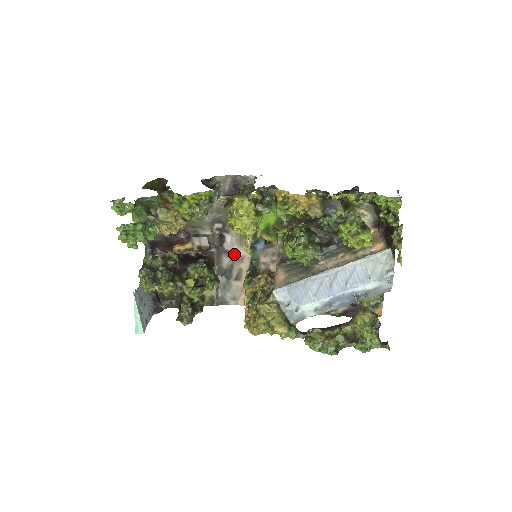
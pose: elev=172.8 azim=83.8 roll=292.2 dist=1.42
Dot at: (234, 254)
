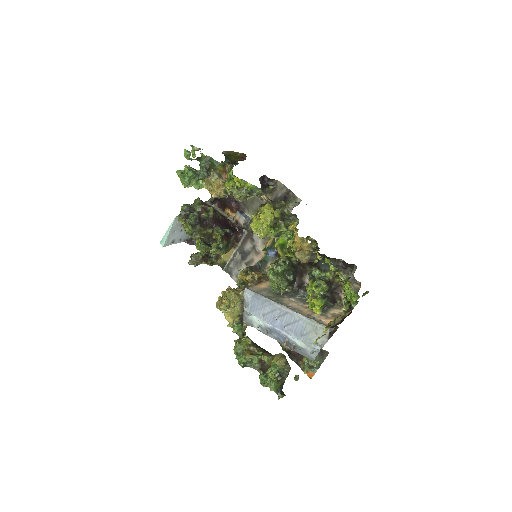
Dot at: (256, 245)
